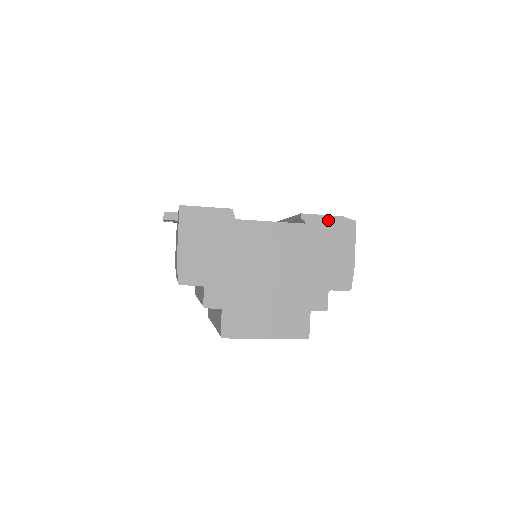
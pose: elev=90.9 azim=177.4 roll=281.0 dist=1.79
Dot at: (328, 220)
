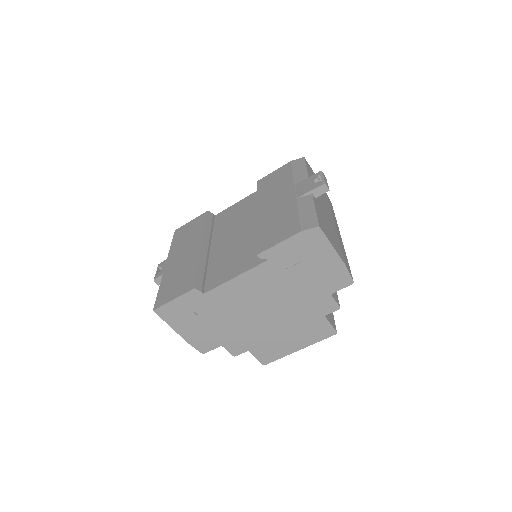
Dot at: (288, 244)
